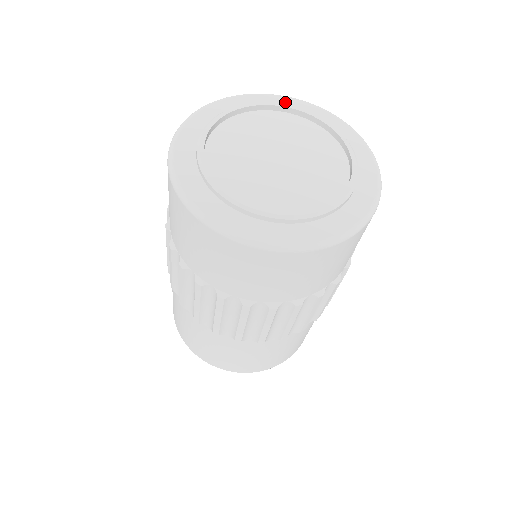
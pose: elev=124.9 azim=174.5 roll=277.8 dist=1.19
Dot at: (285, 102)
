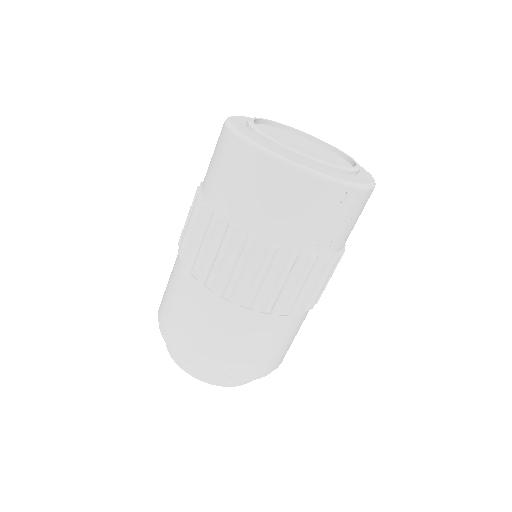
Dot at: occluded
